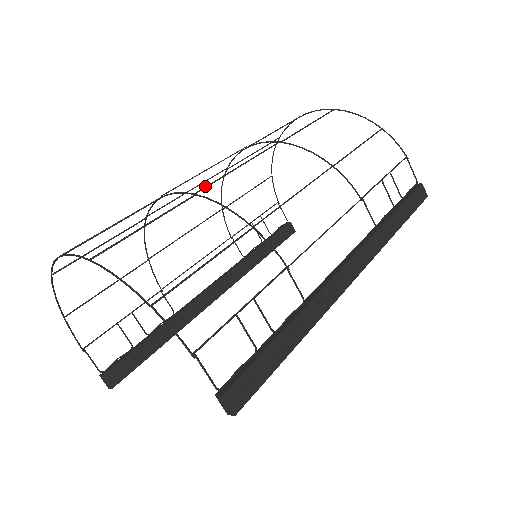
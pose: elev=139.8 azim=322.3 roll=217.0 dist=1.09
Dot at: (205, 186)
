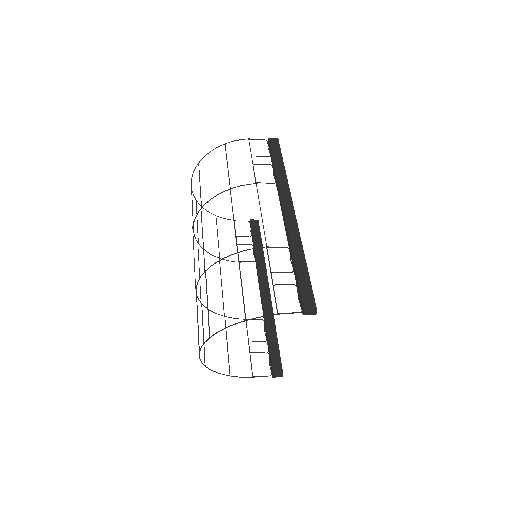
Dot at: (204, 264)
